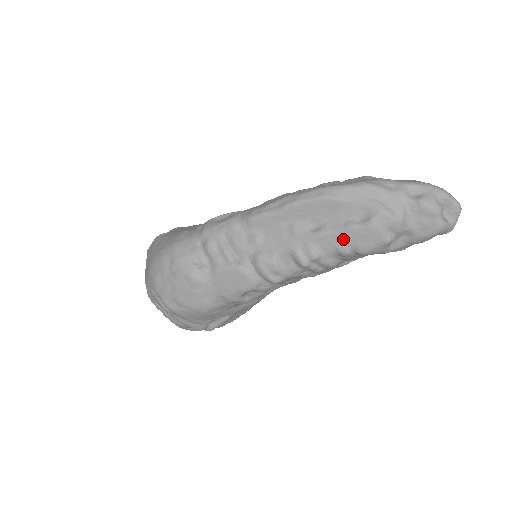
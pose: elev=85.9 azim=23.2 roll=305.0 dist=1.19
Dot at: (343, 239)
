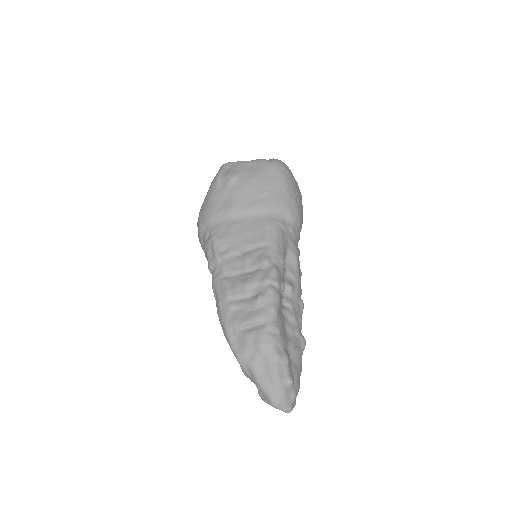
Dot at: occluded
